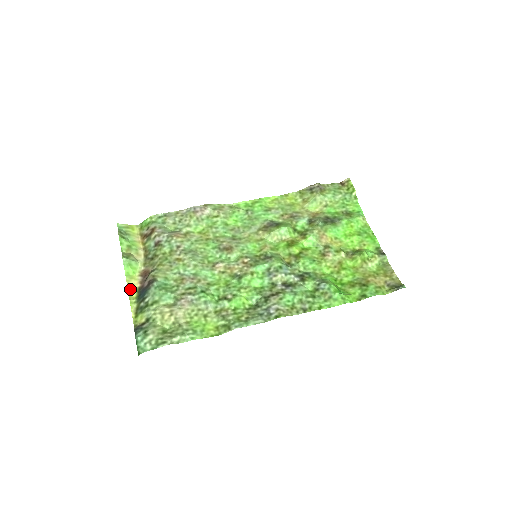
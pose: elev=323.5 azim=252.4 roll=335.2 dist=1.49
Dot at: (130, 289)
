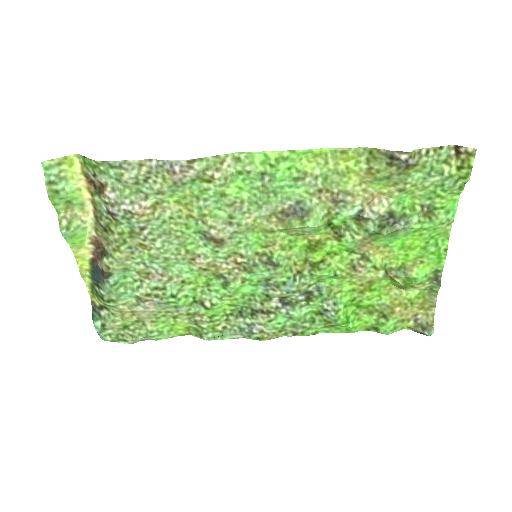
Dot at: (80, 261)
